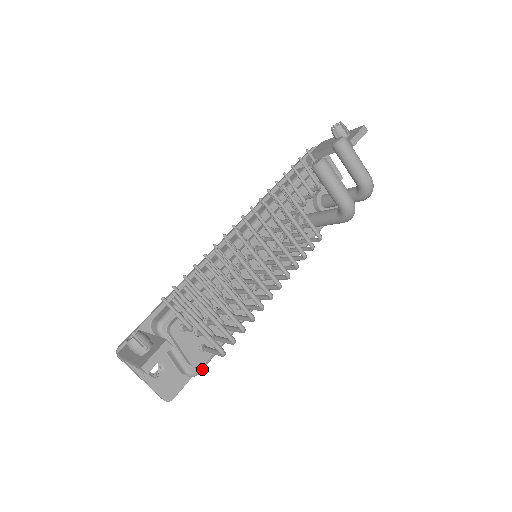
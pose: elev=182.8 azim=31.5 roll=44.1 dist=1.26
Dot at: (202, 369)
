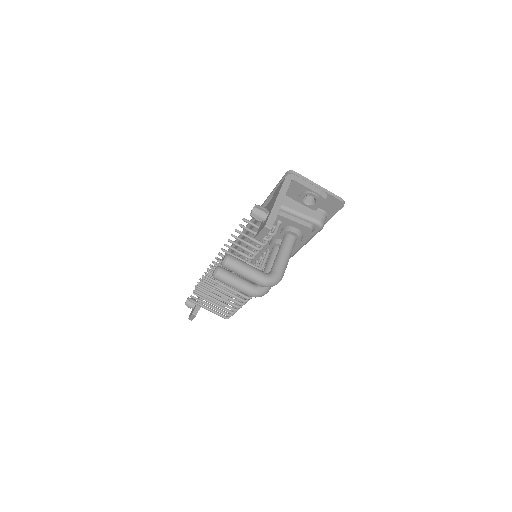
Dot at: occluded
